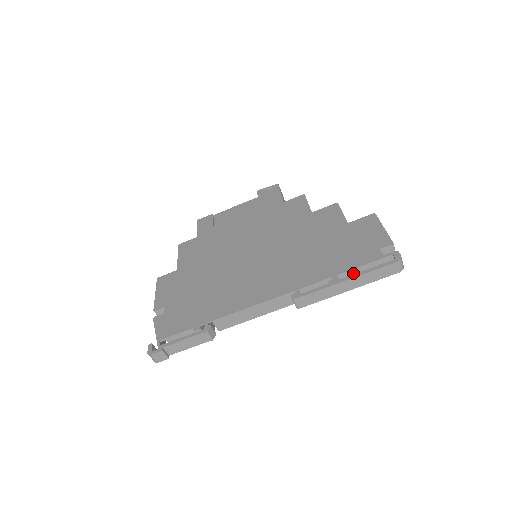
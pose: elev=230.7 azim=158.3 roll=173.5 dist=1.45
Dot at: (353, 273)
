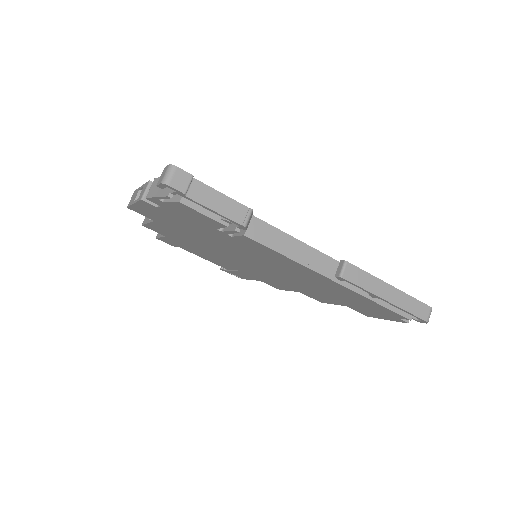
Dot at: occluded
